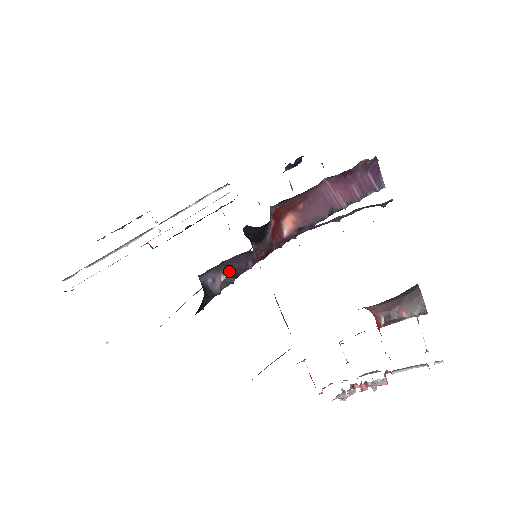
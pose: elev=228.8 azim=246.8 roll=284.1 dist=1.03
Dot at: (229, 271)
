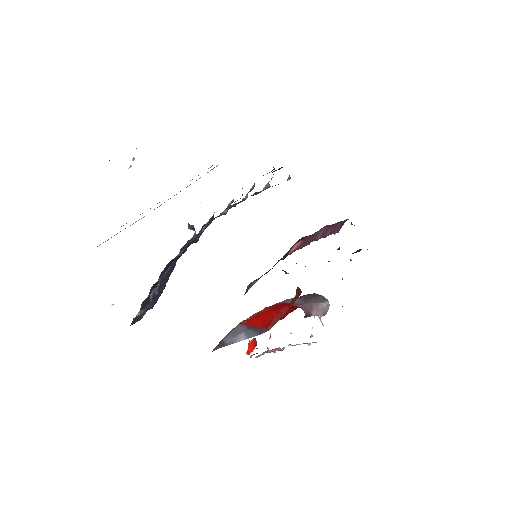
Dot at: occluded
